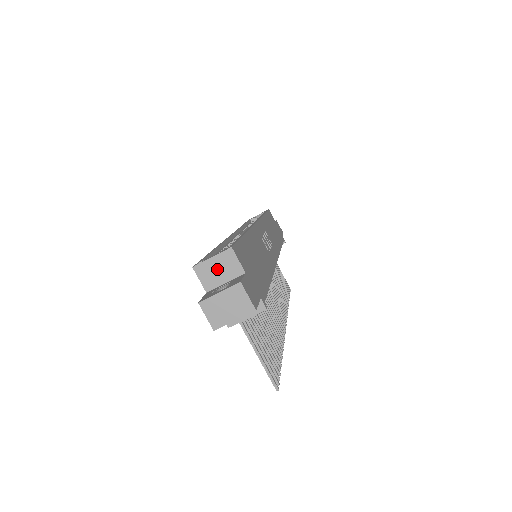
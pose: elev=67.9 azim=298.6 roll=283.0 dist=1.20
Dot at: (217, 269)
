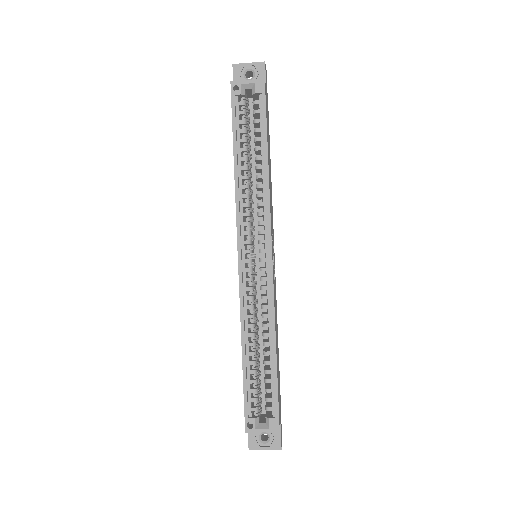
Dot at: occluded
